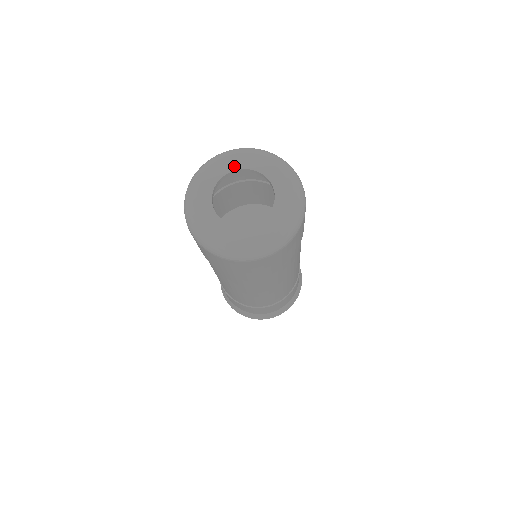
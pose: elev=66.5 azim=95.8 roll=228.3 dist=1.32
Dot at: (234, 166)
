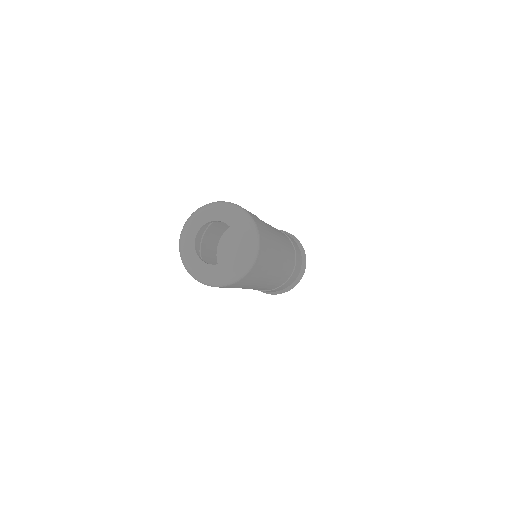
Dot at: (204, 221)
